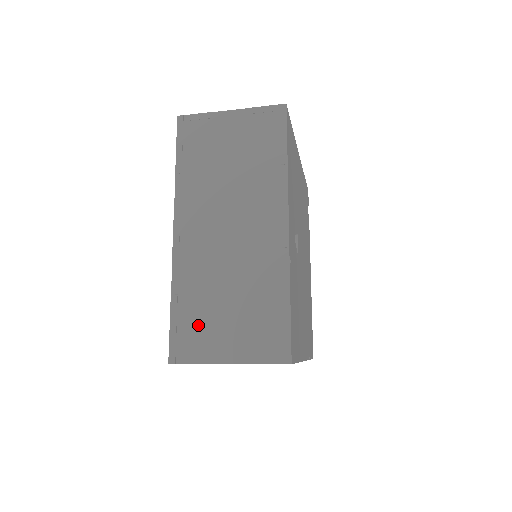
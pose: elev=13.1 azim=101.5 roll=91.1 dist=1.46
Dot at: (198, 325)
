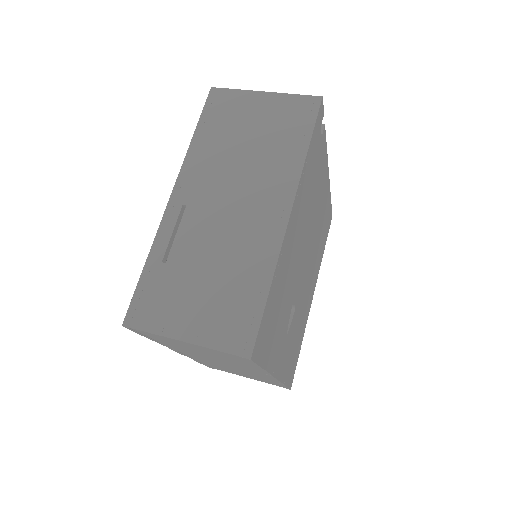
Dot at: occluded
